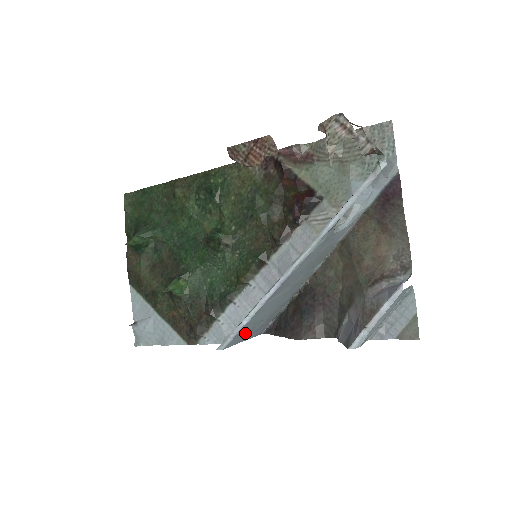
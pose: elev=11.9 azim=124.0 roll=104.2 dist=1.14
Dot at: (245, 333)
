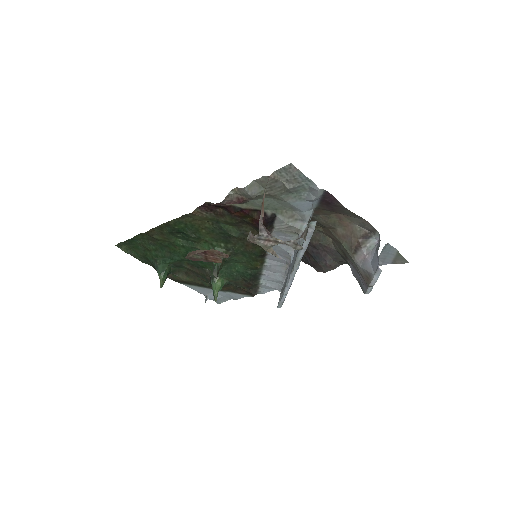
Dot at: occluded
